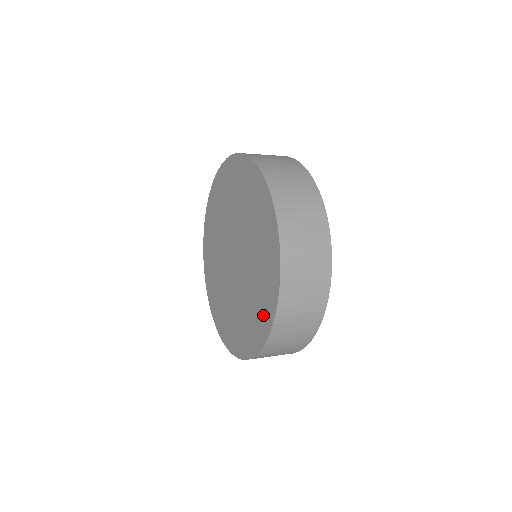
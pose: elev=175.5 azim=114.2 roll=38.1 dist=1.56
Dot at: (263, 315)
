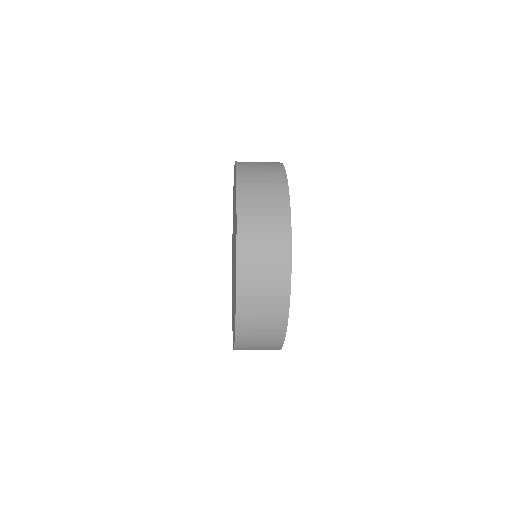
Dot at: occluded
